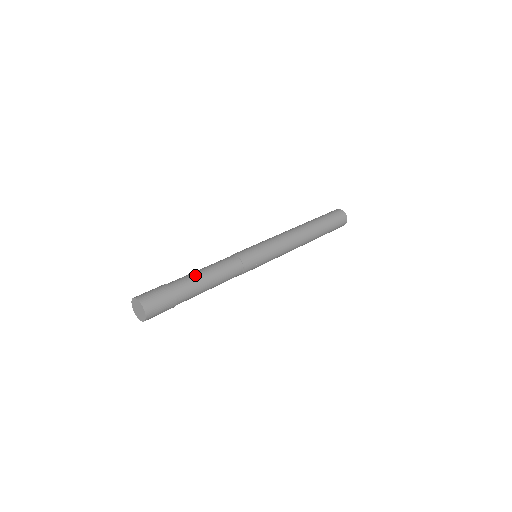
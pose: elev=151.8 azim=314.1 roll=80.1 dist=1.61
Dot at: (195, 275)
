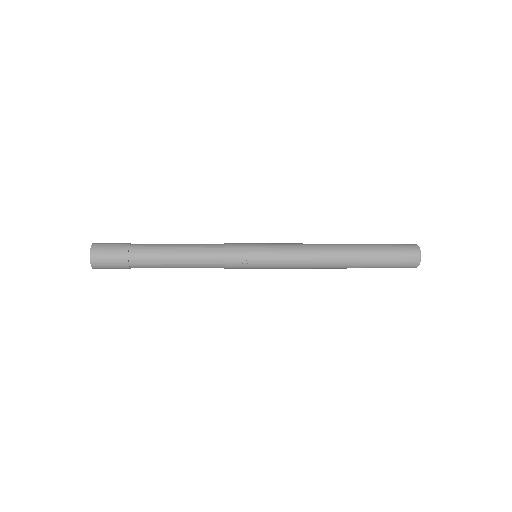
Dot at: (163, 245)
